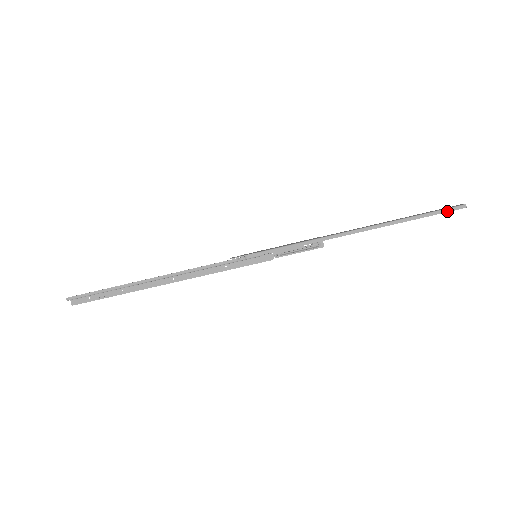
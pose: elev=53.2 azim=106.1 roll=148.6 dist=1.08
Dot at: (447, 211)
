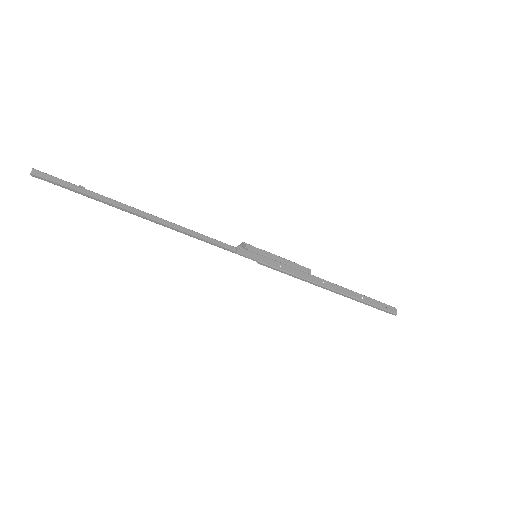
Dot at: (386, 312)
